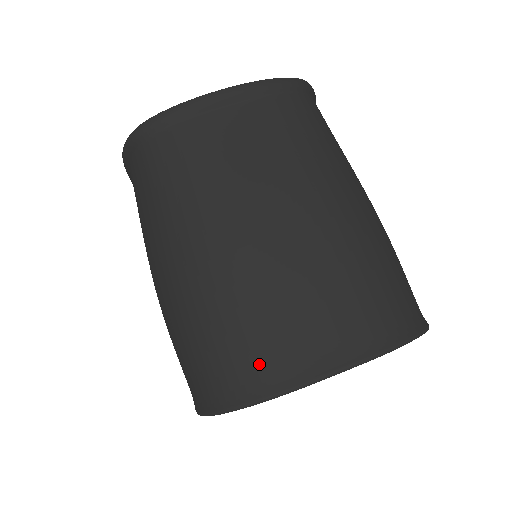
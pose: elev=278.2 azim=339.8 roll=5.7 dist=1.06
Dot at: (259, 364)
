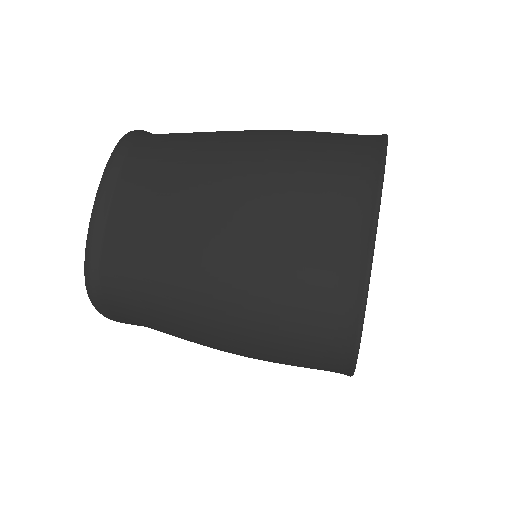
Dot at: (331, 293)
